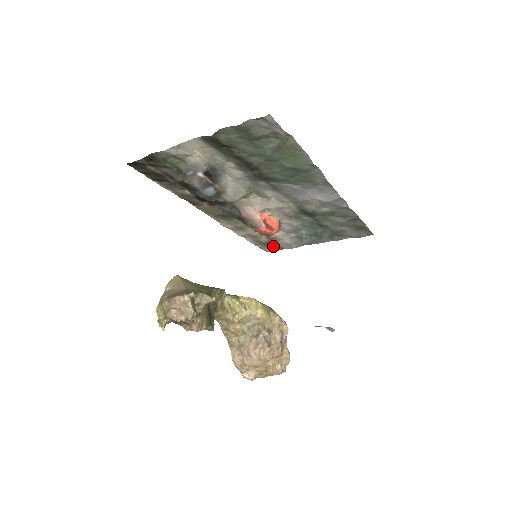
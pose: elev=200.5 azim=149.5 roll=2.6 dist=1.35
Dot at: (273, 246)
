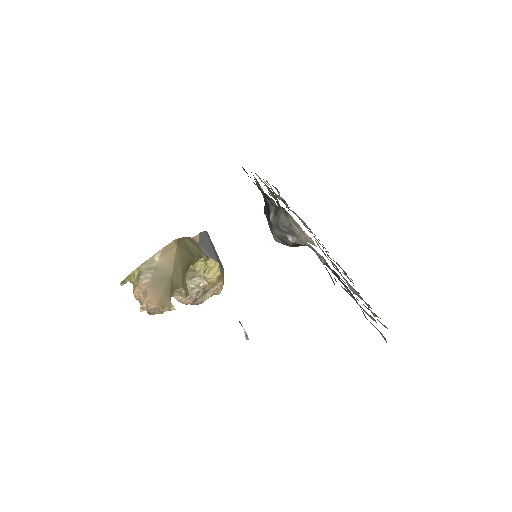
Dot at: occluded
